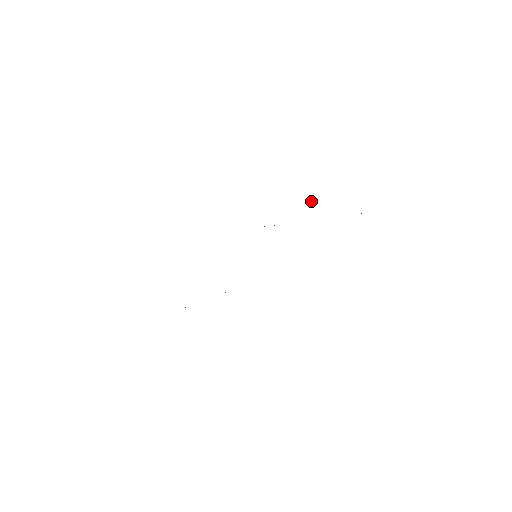
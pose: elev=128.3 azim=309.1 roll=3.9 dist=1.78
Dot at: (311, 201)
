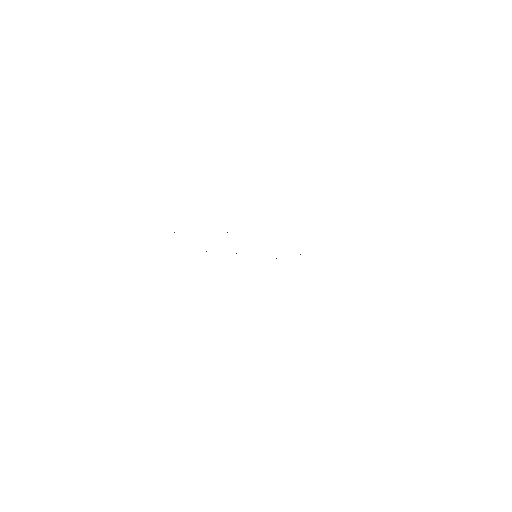
Dot at: occluded
